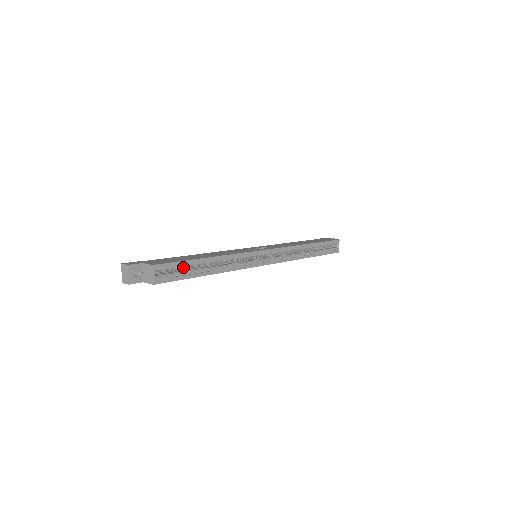
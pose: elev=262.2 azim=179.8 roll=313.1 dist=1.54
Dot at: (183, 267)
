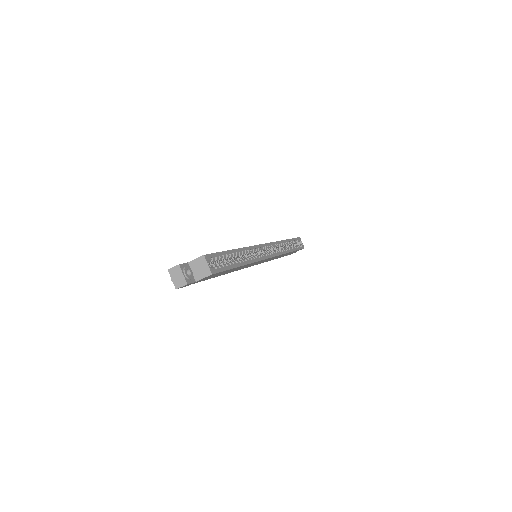
Dot at: (222, 259)
